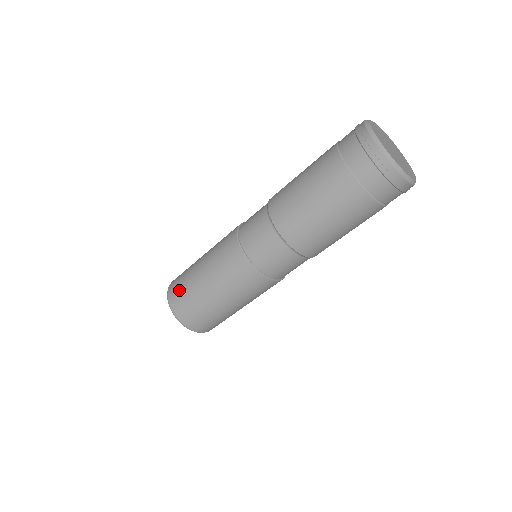
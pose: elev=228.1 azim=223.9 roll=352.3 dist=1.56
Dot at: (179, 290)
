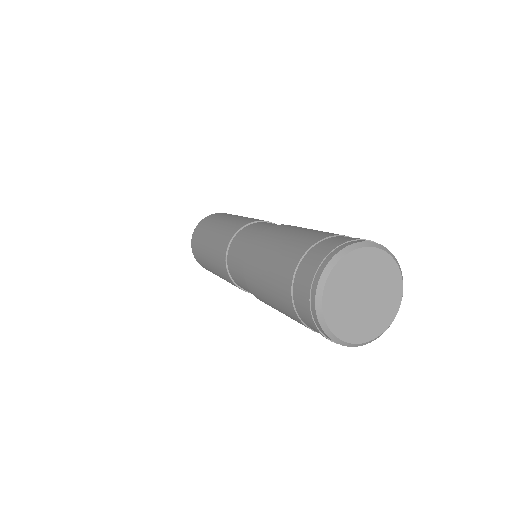
Dot at: occluded
